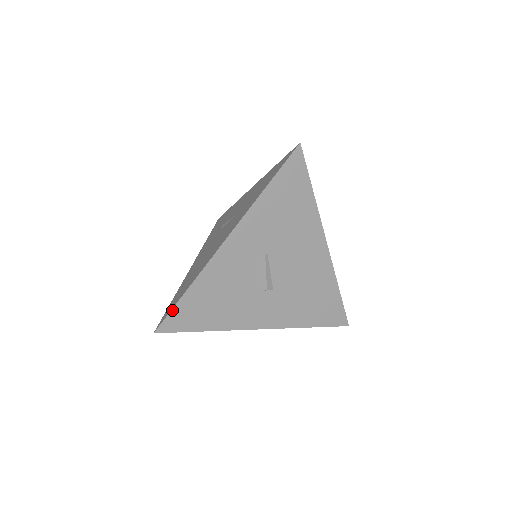
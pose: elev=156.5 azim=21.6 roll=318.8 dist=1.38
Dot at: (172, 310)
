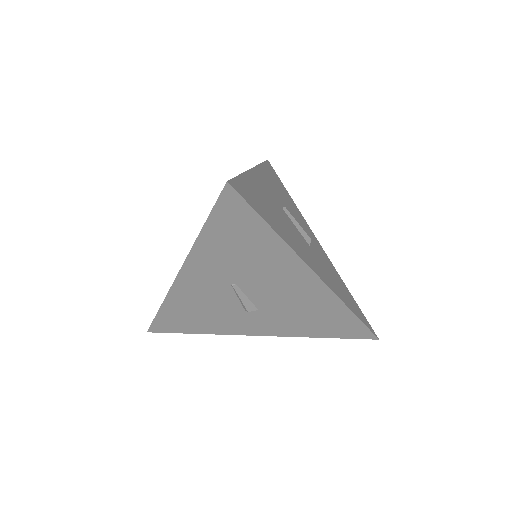
Dot at: (154, 320)
